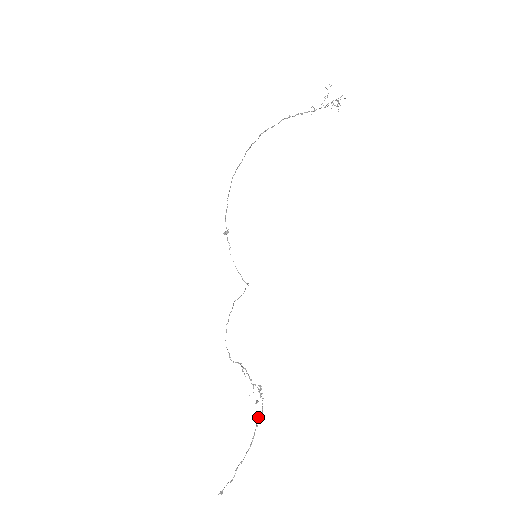
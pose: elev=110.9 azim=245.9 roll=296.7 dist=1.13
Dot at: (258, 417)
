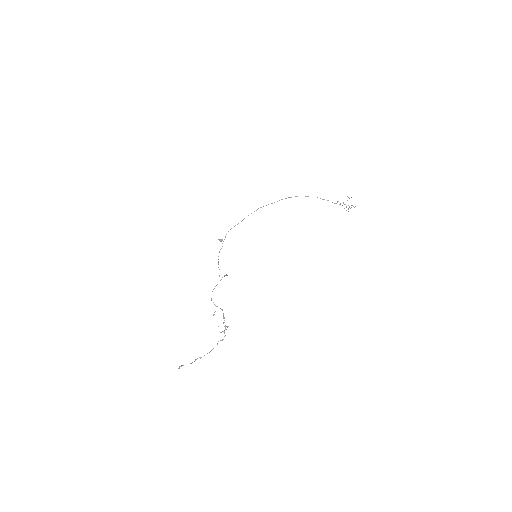
Dot at: (220, 340)
